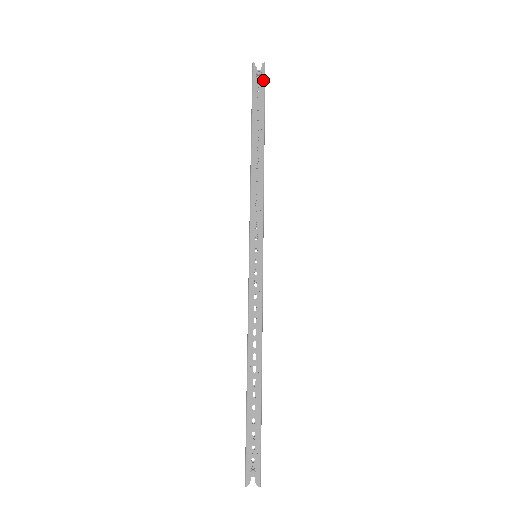
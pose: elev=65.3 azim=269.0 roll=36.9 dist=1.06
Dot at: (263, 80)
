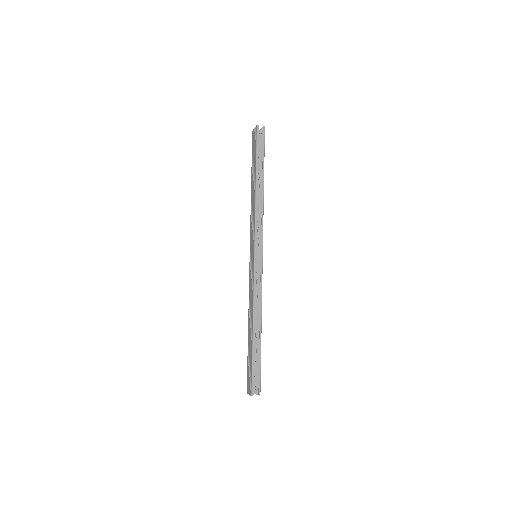
Dot at: (264, 138)
